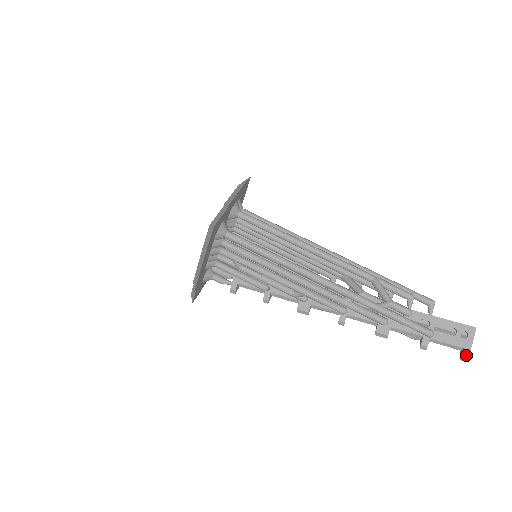
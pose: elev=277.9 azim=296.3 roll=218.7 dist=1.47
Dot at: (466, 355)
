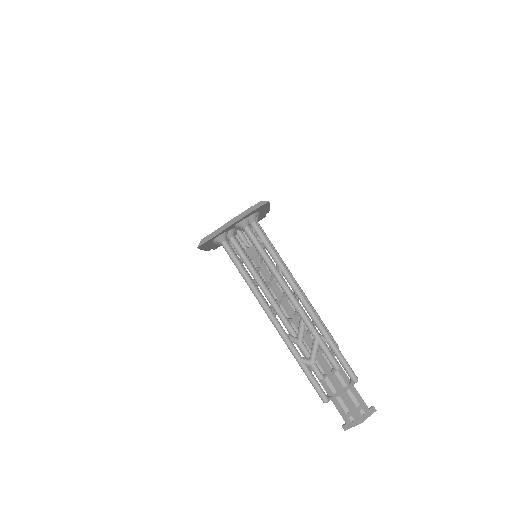
Dot at: (345, 428)
